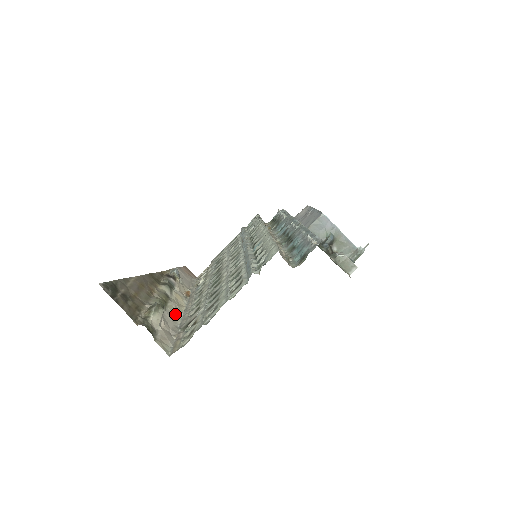
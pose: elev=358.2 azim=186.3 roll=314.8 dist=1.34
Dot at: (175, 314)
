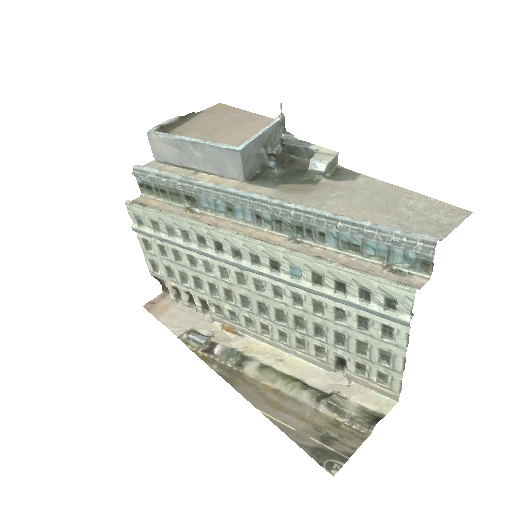
Dot at: (298, 366)
